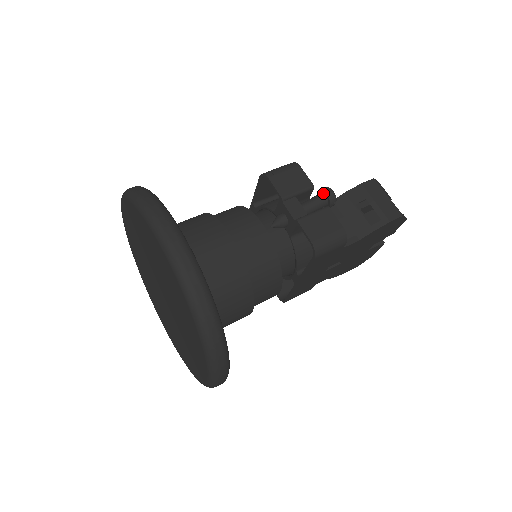
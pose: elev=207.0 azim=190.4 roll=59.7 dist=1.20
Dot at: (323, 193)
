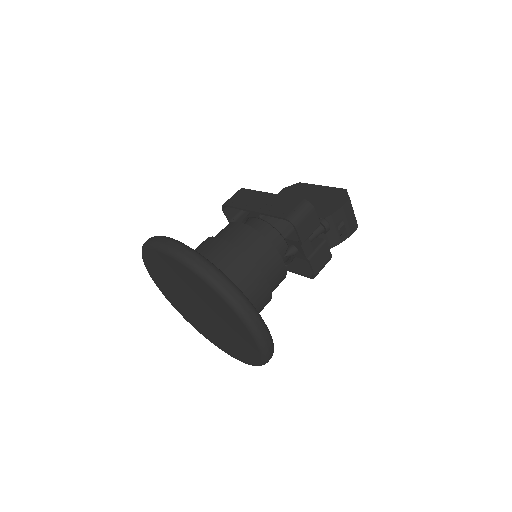
Dot at: (323, 226)
